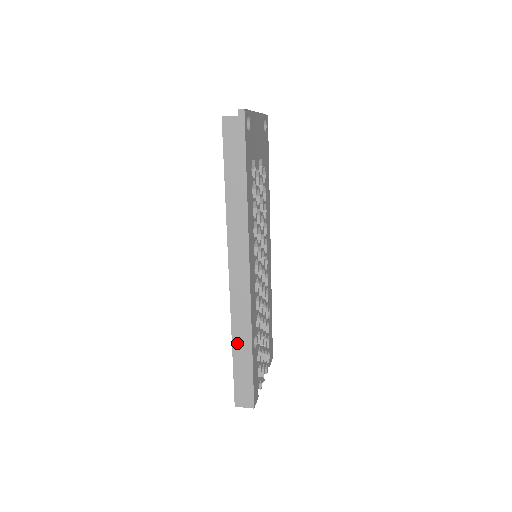
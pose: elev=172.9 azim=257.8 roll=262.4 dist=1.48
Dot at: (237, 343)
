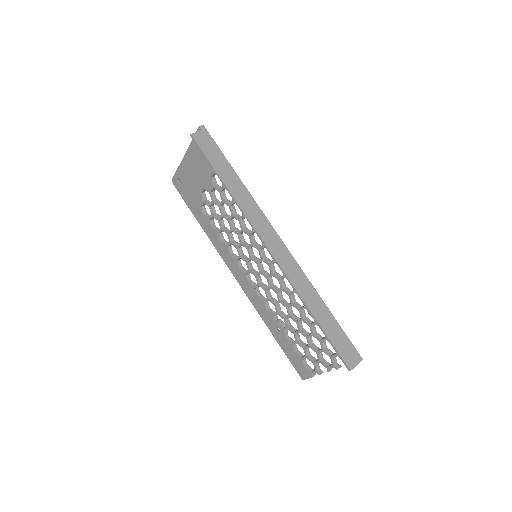
Dot at: (312, 306)
